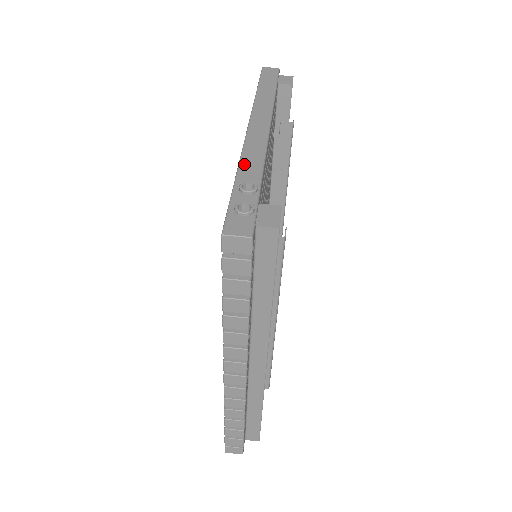
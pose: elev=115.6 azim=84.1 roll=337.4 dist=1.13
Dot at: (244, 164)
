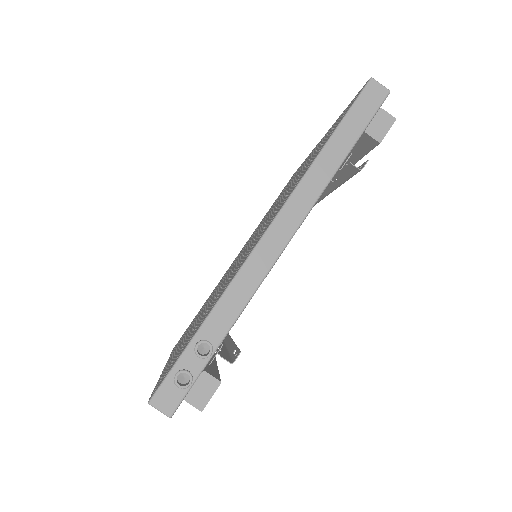
Dot at: (222, 305)
